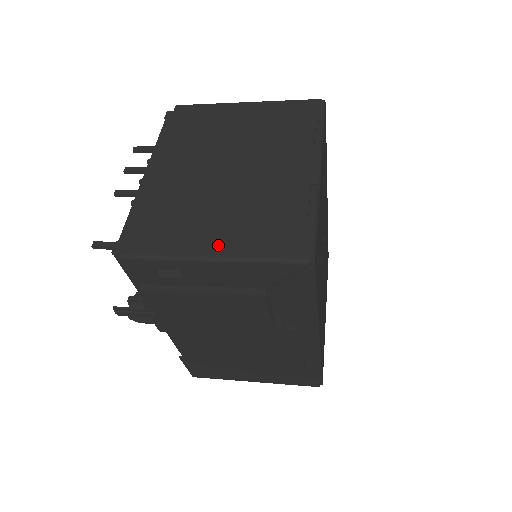
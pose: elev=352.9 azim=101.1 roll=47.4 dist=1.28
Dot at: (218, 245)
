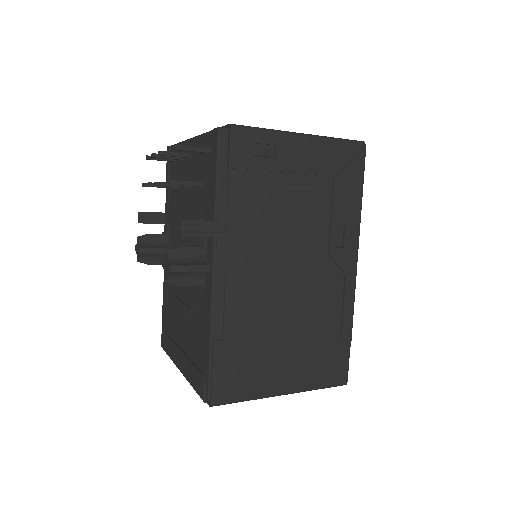
Dot at: occluded
